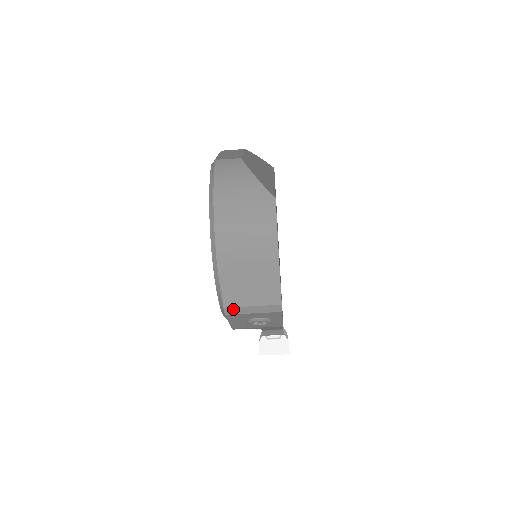
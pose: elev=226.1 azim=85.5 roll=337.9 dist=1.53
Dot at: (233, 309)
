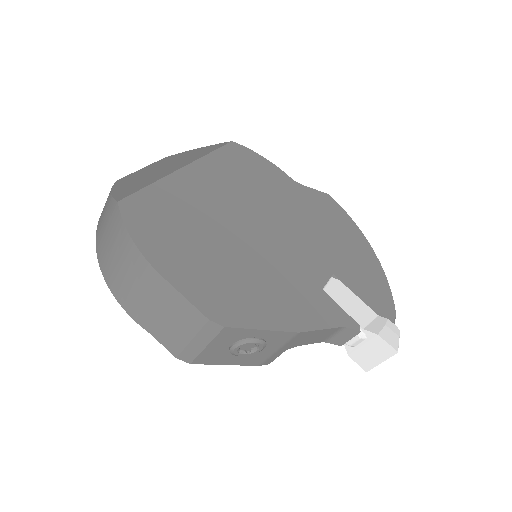
Dot at: (185, 354)
